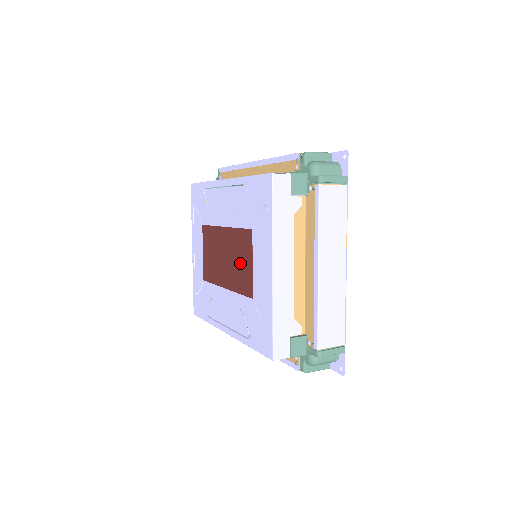
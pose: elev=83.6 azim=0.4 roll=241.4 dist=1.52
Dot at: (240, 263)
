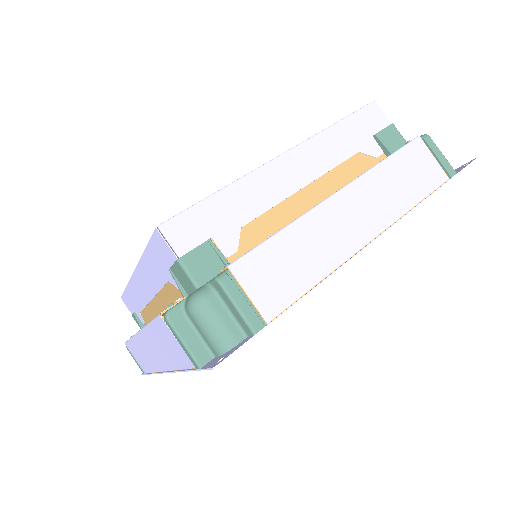
Dot at: occluded
